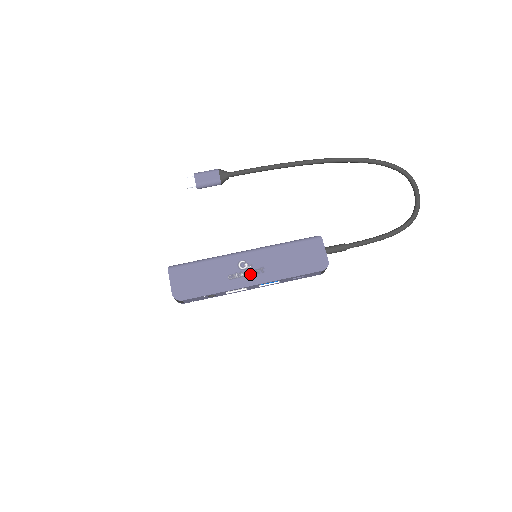
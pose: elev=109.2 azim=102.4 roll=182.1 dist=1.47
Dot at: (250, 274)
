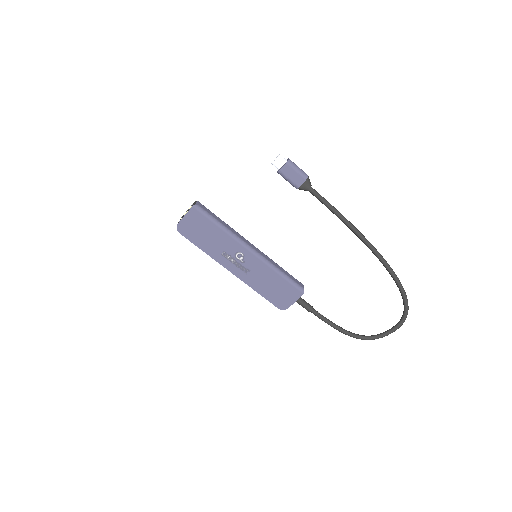
Dot at: (237, 265)
